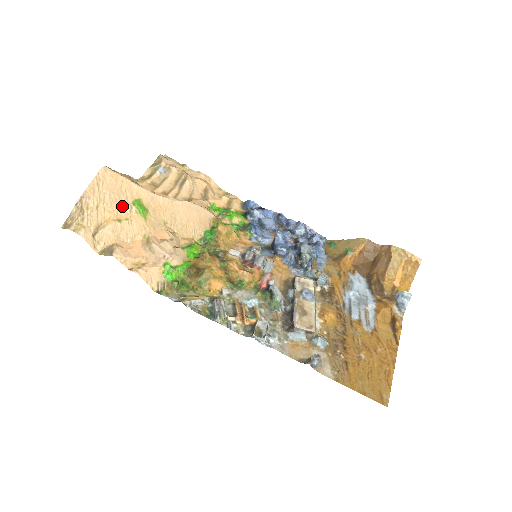
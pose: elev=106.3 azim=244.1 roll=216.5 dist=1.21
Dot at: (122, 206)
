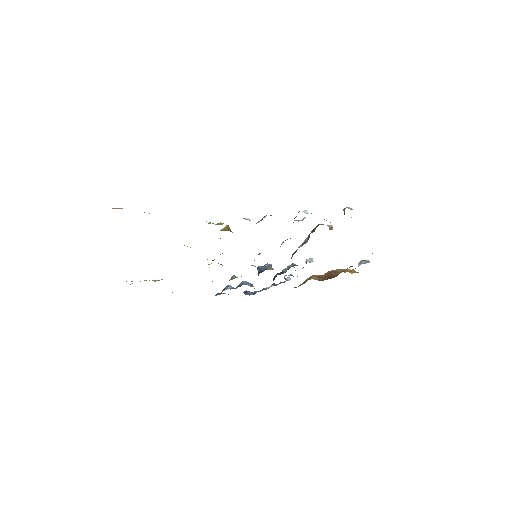
Dot at: occluded
